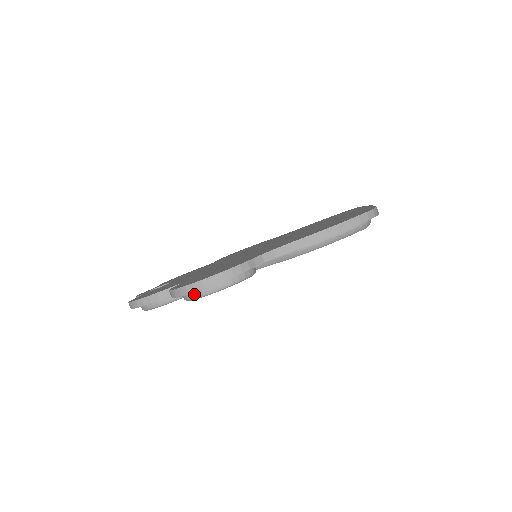
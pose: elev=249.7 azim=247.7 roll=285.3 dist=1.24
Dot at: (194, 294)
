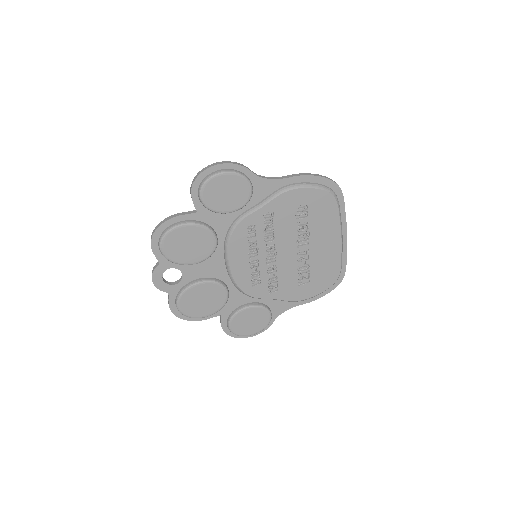
Dot at: (208, 176)
